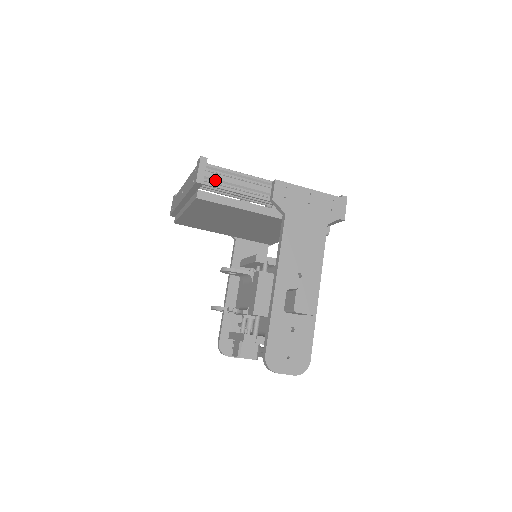
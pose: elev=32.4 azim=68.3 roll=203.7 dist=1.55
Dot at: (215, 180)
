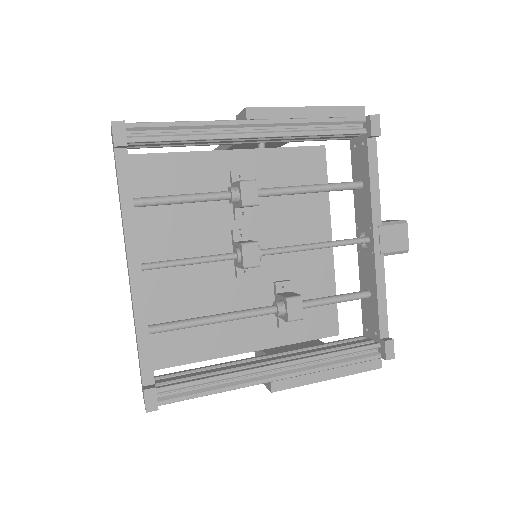
Dot at: occluded
